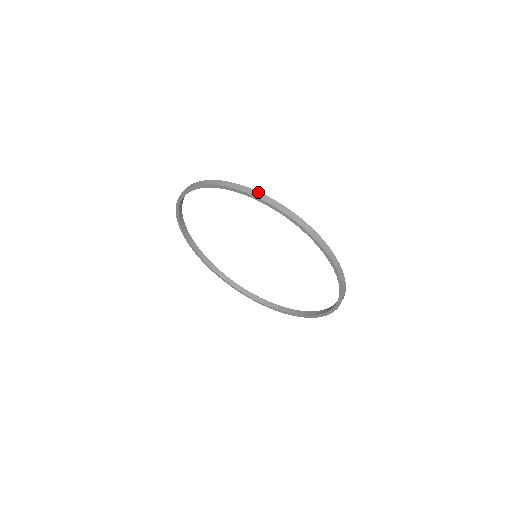
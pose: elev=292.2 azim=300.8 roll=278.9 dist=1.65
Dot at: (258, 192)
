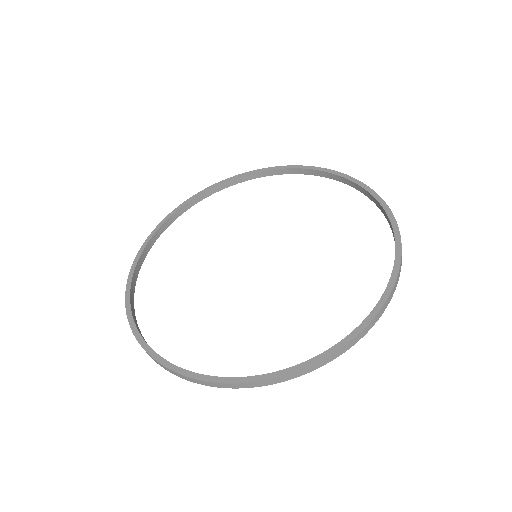
Dot at: (288, 376)
